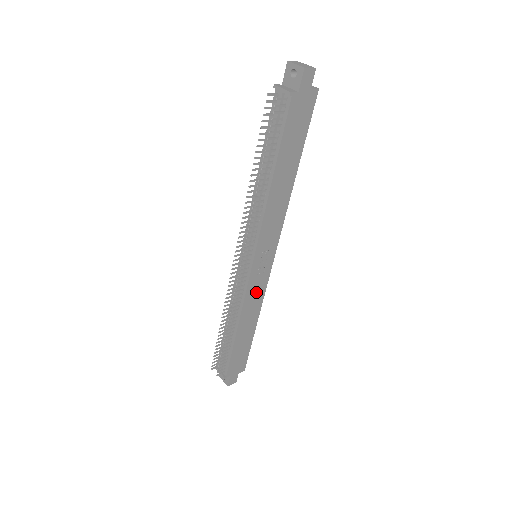
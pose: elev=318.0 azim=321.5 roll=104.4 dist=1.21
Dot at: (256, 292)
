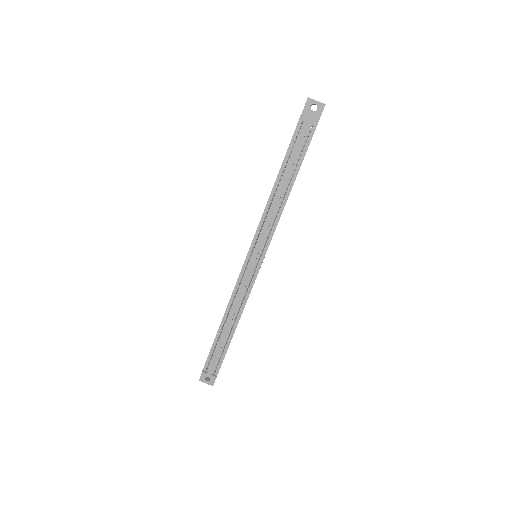
Dot at: occluded
